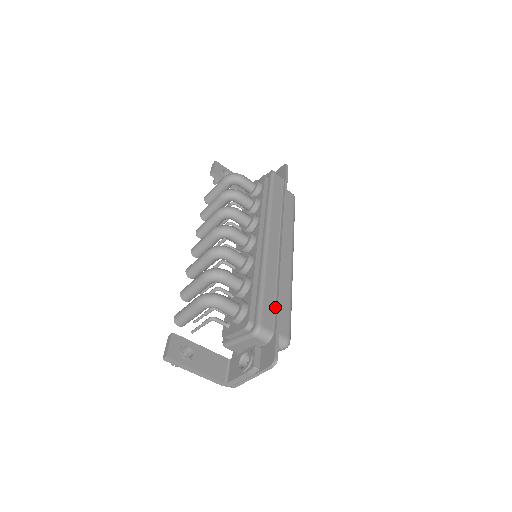
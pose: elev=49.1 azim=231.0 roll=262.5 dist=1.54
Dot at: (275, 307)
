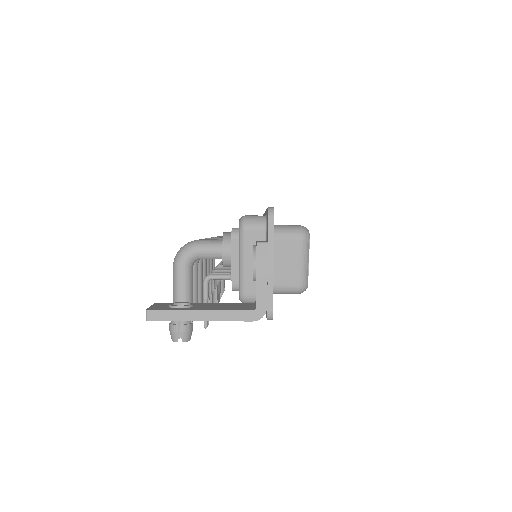
Dot at: occluded
